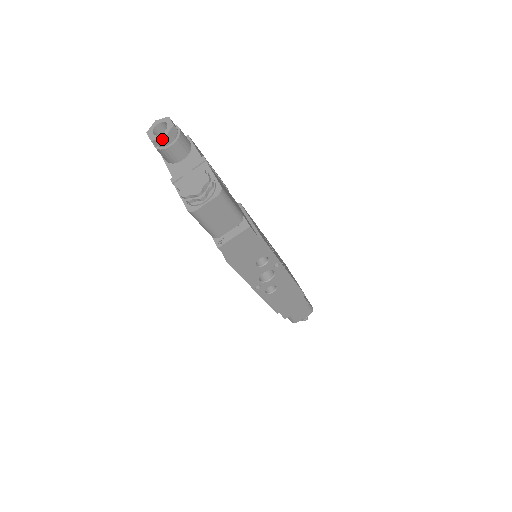
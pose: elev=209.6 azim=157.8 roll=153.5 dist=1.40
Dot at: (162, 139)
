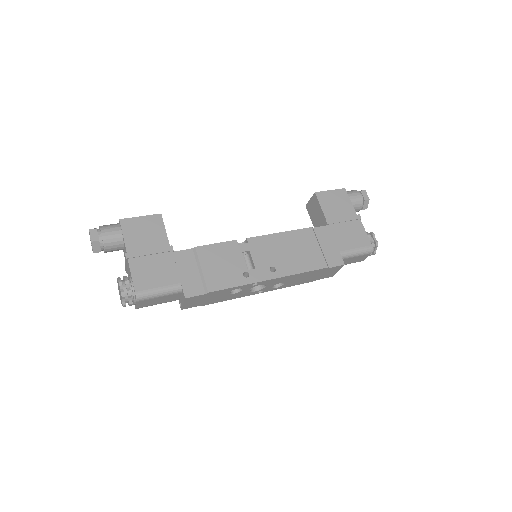
Dot at: occluded
